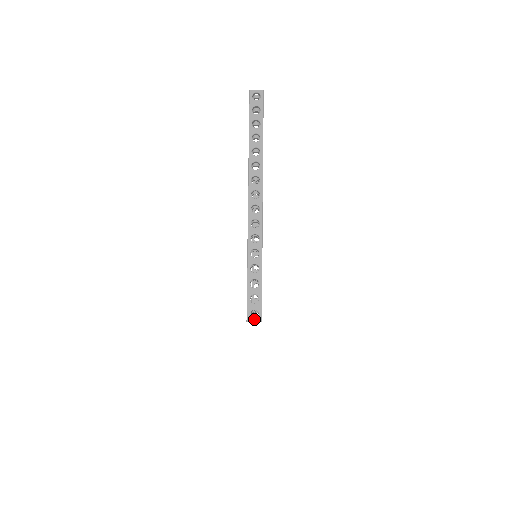
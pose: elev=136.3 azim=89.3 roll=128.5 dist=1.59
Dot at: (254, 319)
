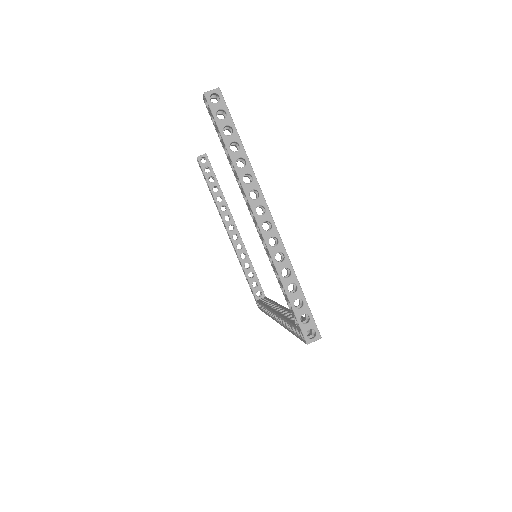
Dot at: (313, 339)
